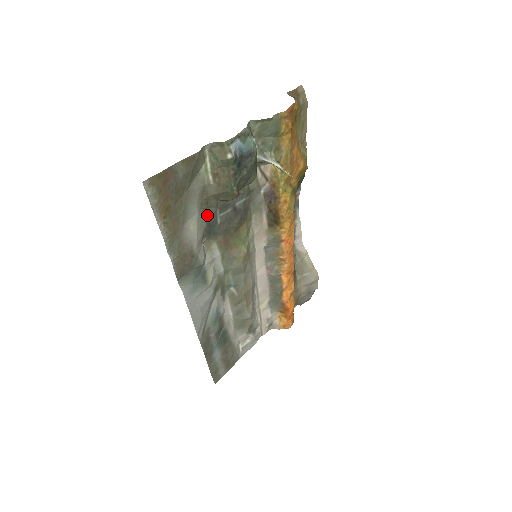
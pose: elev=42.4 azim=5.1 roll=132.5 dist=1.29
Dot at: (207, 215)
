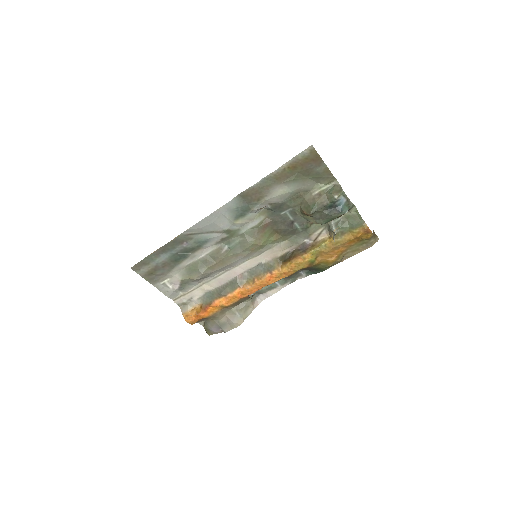
Dot at: (288, 201)
